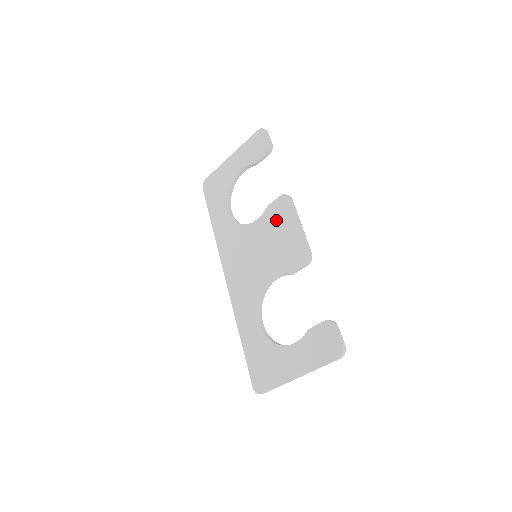
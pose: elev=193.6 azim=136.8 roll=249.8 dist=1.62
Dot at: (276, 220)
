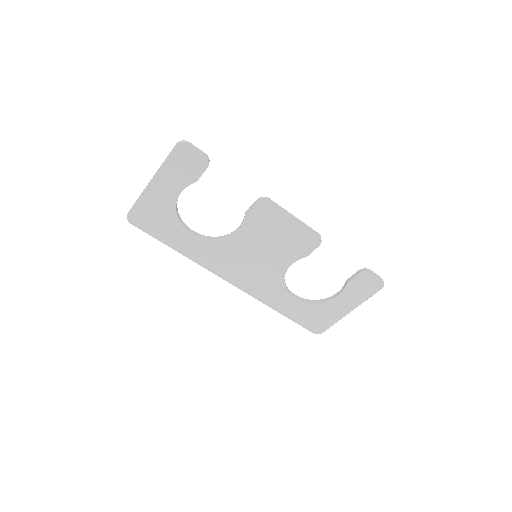
Dot at: (265, 224)
